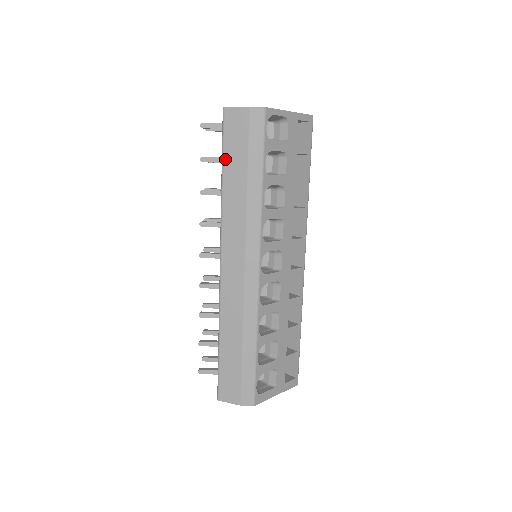
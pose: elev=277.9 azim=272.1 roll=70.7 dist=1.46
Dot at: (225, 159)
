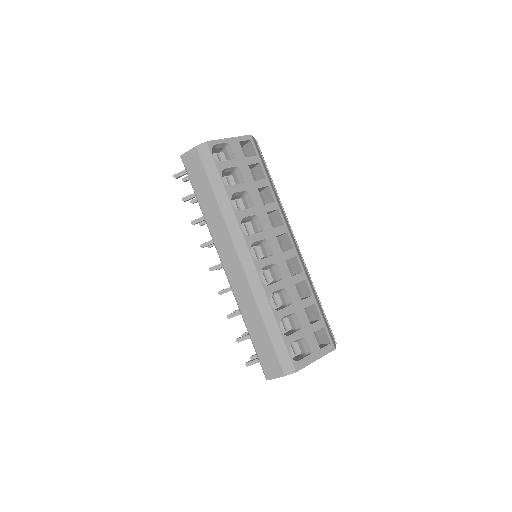
Dot at: (195, 190)
